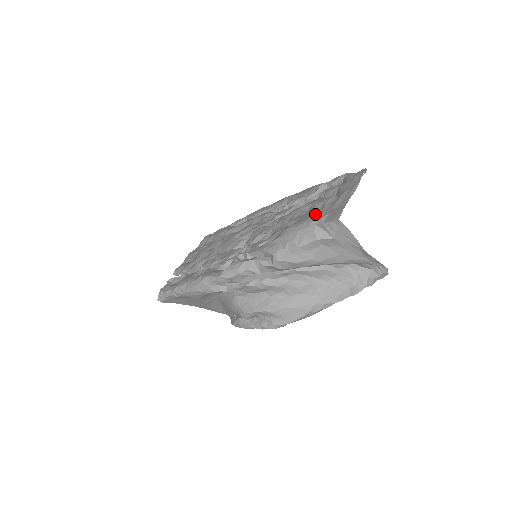
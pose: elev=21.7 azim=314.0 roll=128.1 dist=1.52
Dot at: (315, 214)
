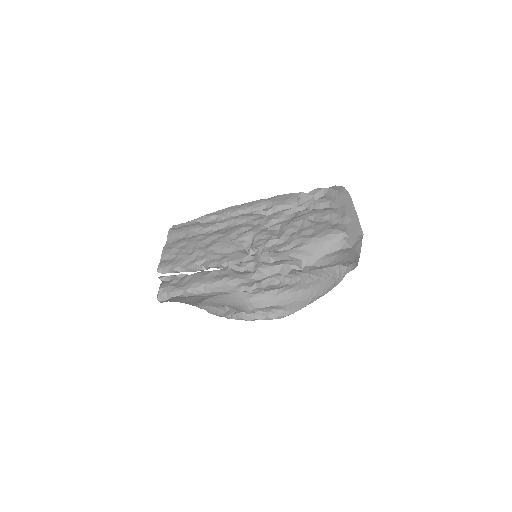
Dot at: (335, 227)
